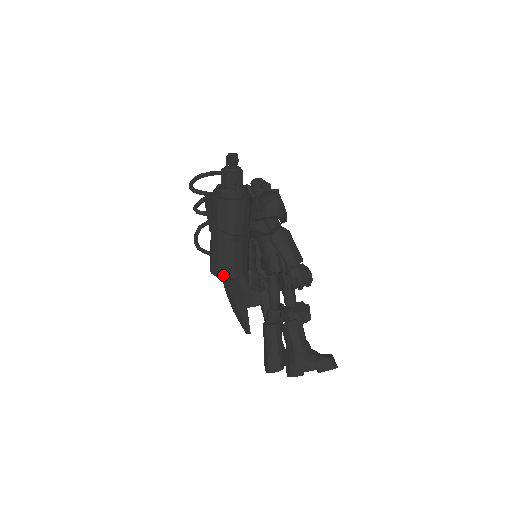
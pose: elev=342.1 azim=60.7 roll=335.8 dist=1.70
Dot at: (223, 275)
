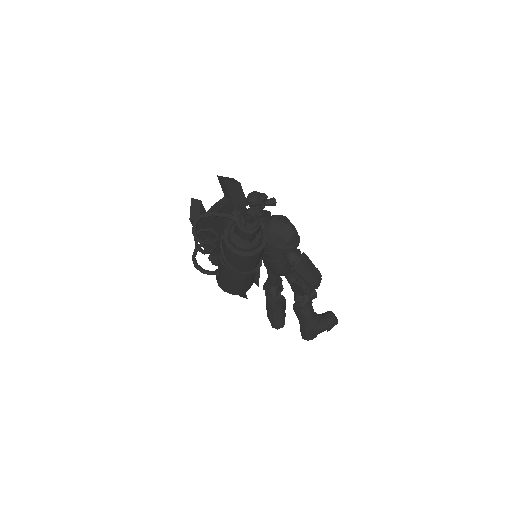
Dot at: (239, 293)
